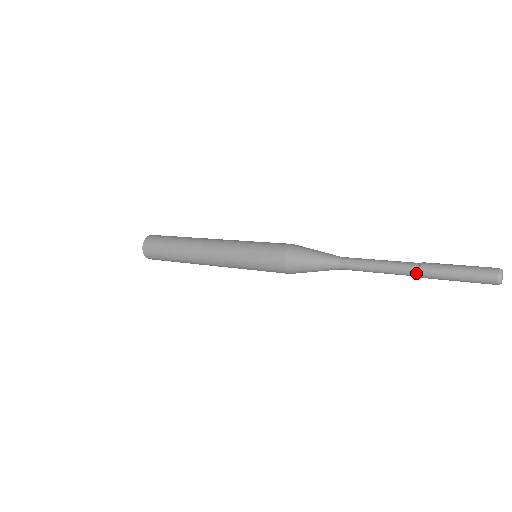
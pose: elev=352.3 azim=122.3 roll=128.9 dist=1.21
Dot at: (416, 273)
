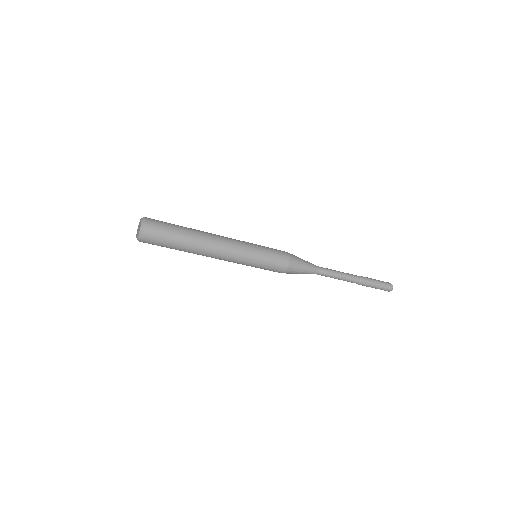
Dot at: (358, 276)
